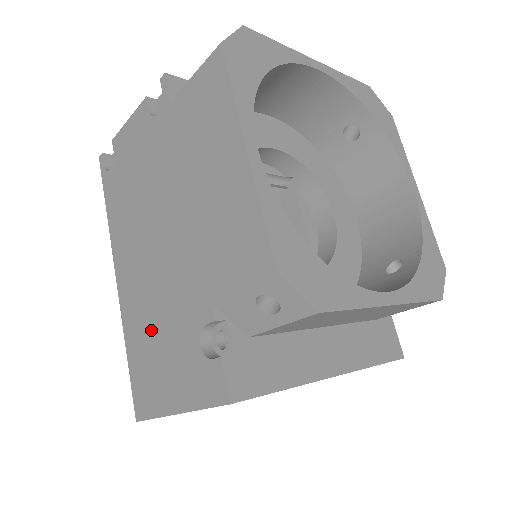
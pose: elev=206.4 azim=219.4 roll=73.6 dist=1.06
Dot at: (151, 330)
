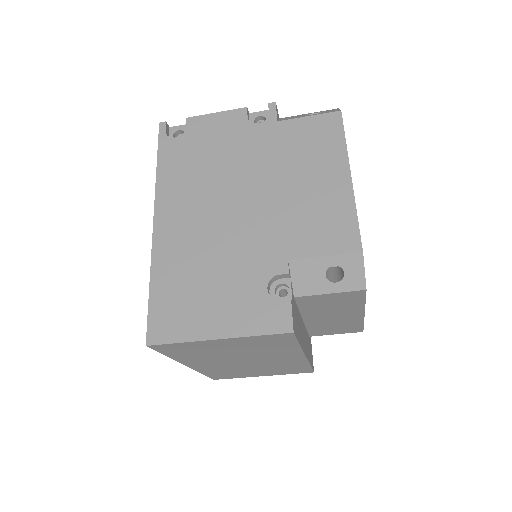
Dot at: (199, 270)
